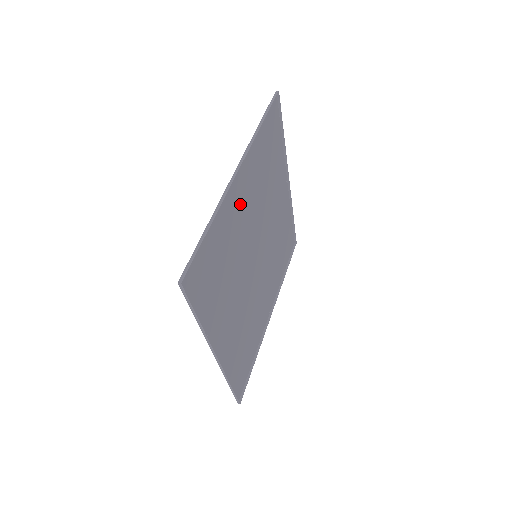
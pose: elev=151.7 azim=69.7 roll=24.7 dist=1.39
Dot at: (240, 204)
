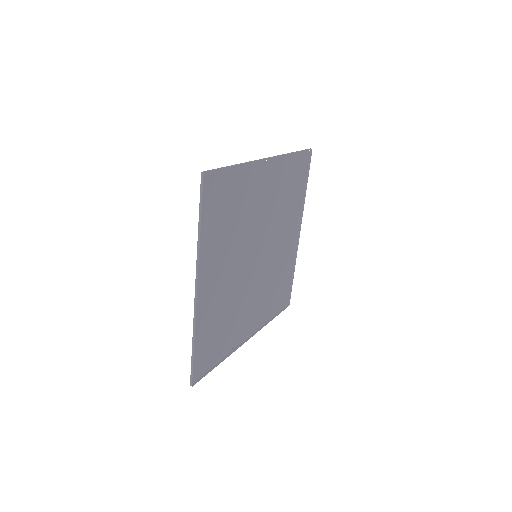
Dot at: (215, 284)
